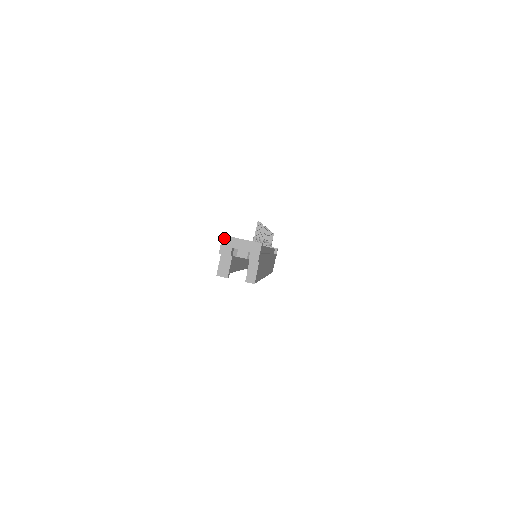
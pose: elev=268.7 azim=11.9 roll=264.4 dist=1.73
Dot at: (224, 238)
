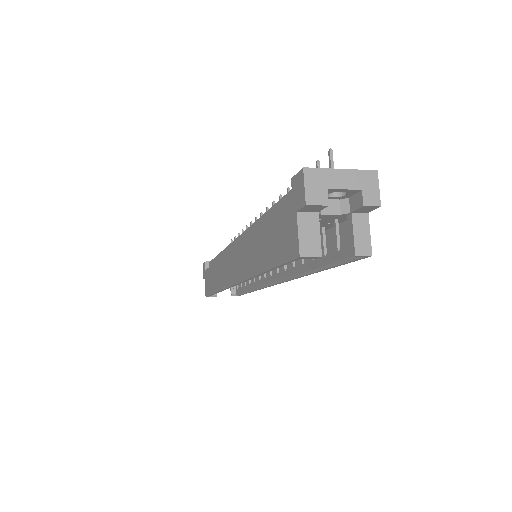
Dot at: (307, 173)
